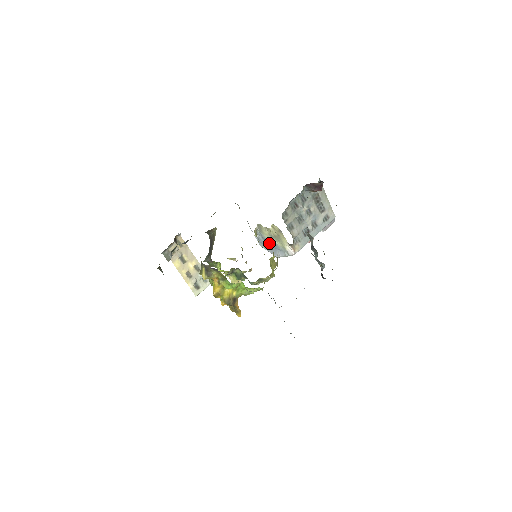
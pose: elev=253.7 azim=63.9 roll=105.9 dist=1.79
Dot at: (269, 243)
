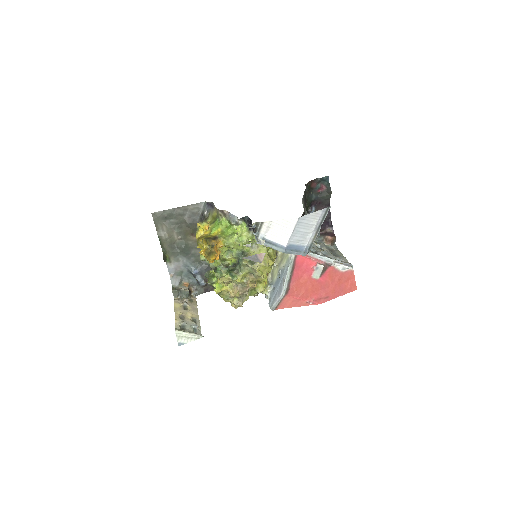
Dot at: (277, 282)
